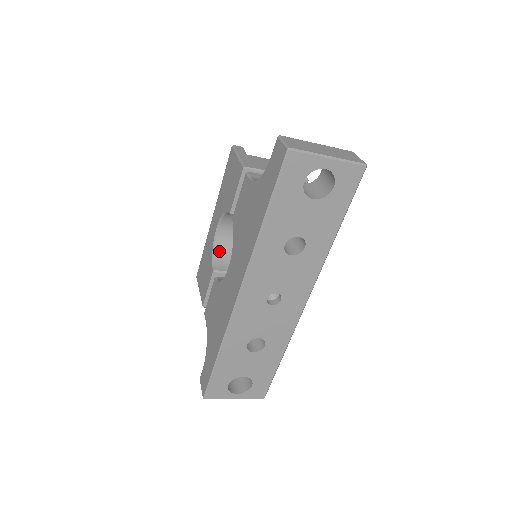
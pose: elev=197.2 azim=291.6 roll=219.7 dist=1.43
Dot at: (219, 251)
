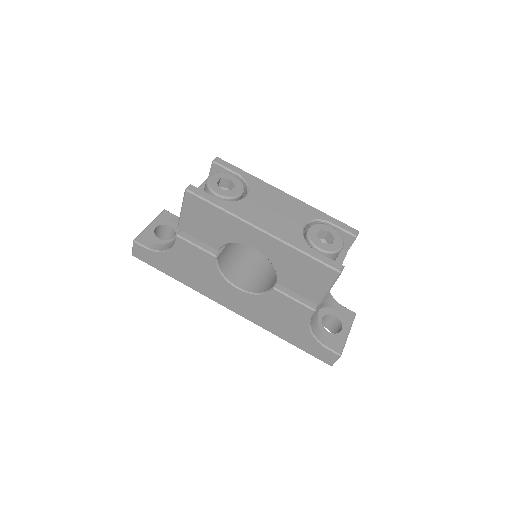
Dot at: occluded
